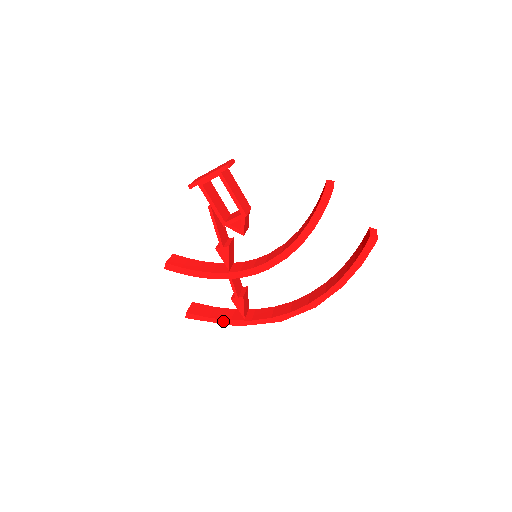
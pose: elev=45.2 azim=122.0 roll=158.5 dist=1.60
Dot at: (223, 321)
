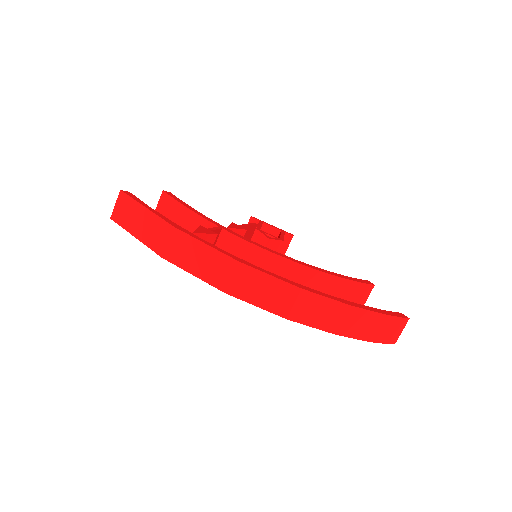
Dot at: (162, 216)
